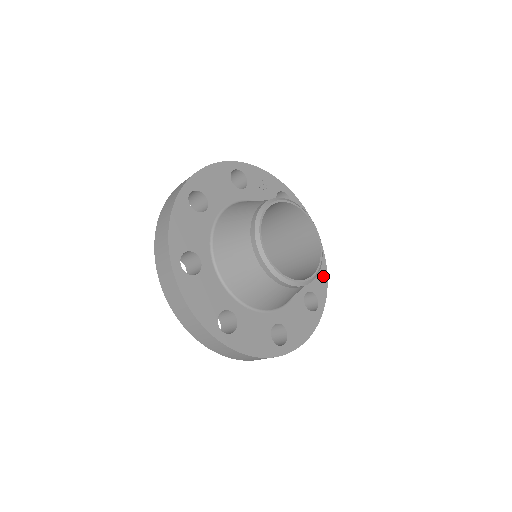
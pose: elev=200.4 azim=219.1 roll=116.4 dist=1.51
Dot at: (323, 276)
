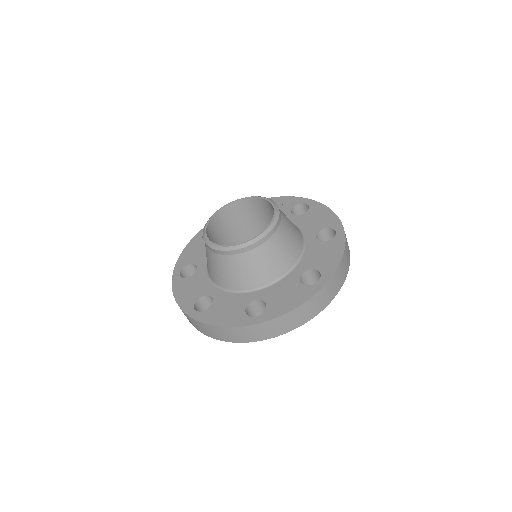
Dot at: (337, 253)
